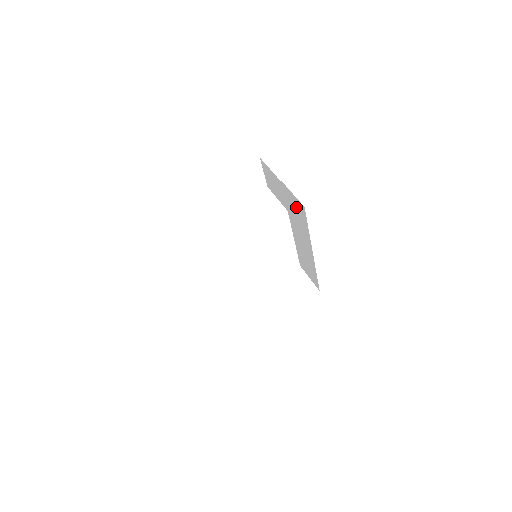
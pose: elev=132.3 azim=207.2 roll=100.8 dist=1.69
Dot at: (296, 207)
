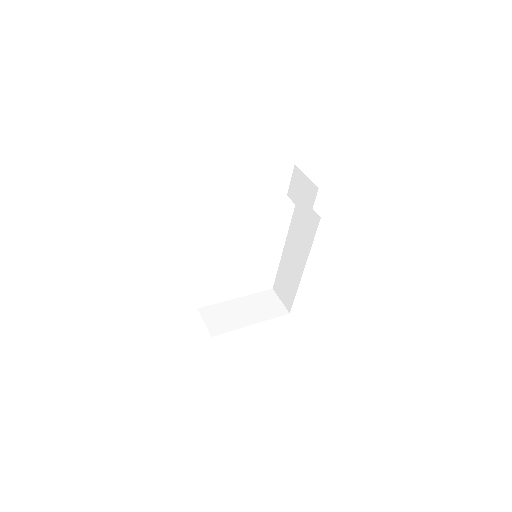
Dot at: (307, 220)
